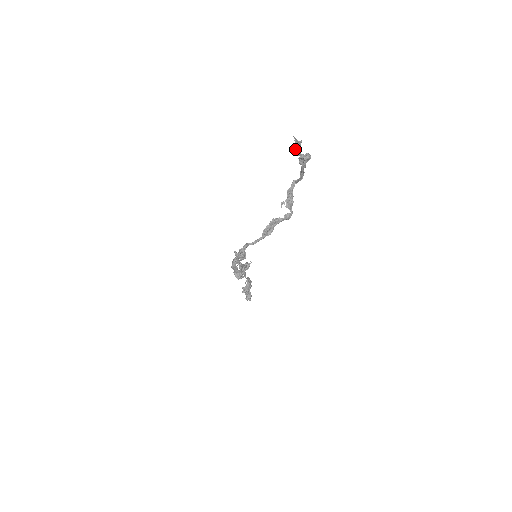
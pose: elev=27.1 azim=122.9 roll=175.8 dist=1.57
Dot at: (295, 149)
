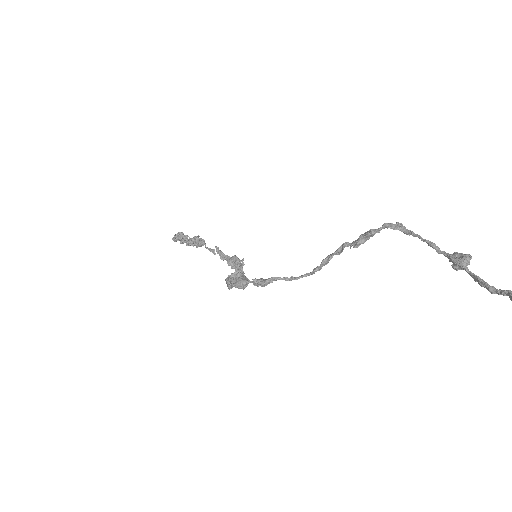
Dot at: (488, 286)
